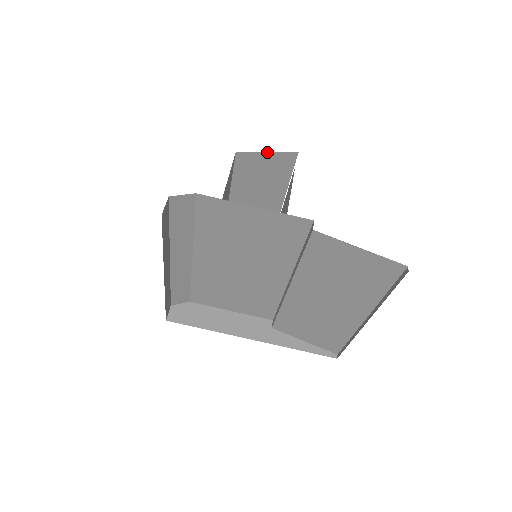
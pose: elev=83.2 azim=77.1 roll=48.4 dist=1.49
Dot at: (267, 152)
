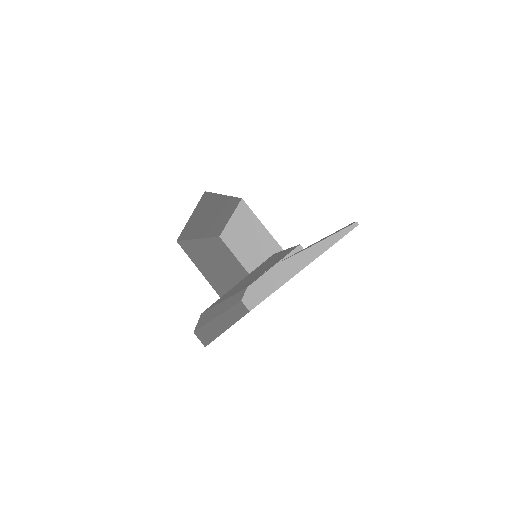
Dot at: (190, 217)
